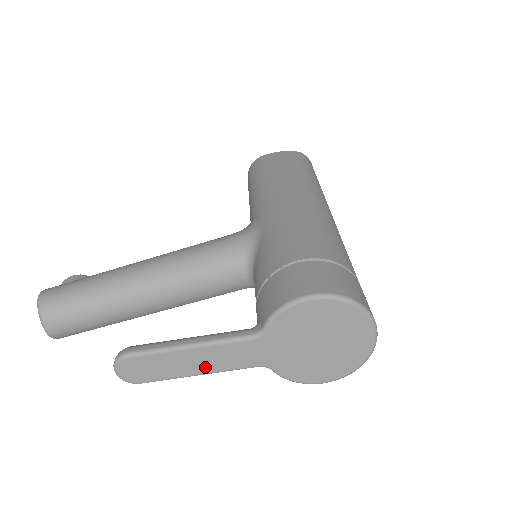
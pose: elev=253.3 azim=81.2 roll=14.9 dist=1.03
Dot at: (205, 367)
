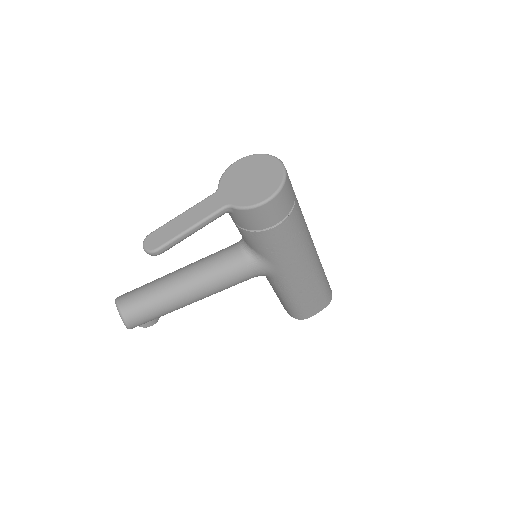
Dot at: (193, 221)
